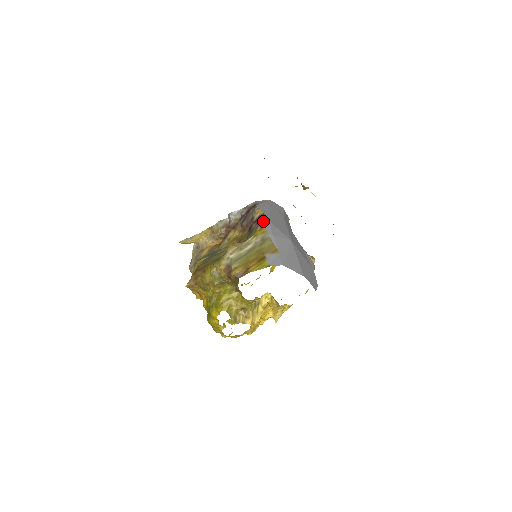
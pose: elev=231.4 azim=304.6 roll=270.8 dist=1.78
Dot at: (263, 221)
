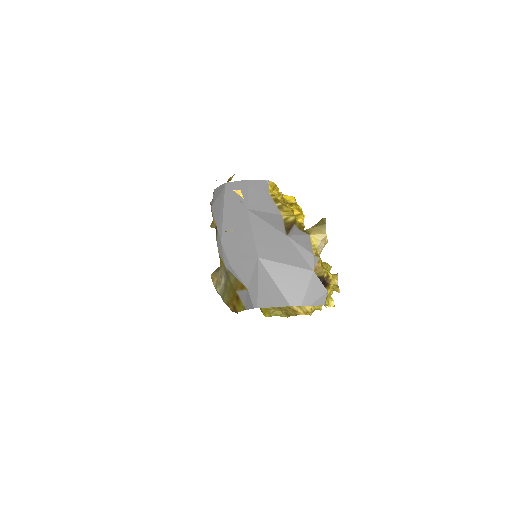
Dot at: (217, 244)
